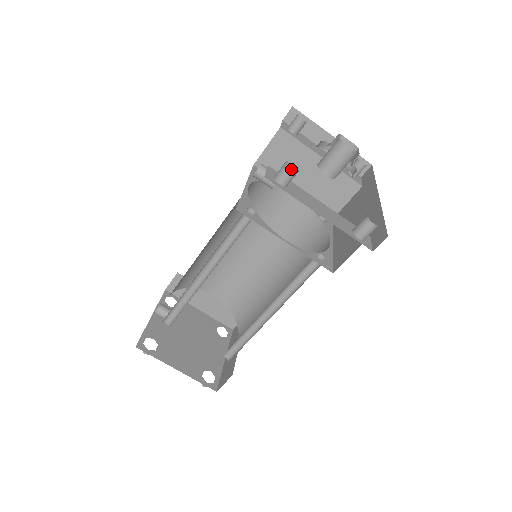
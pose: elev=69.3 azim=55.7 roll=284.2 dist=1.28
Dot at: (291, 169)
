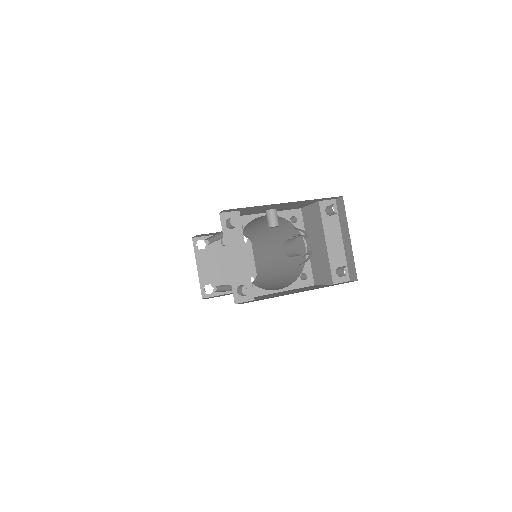
Dot at: occluded
